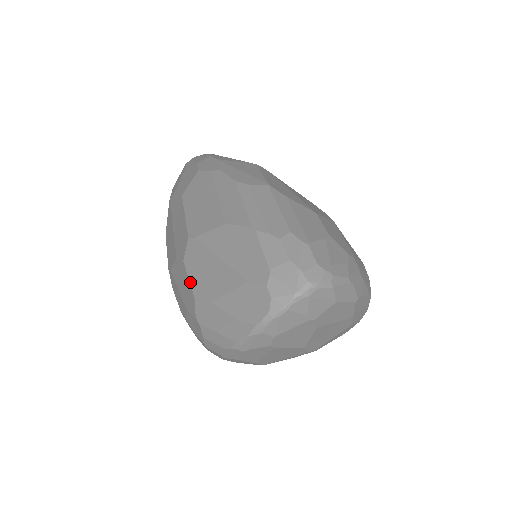
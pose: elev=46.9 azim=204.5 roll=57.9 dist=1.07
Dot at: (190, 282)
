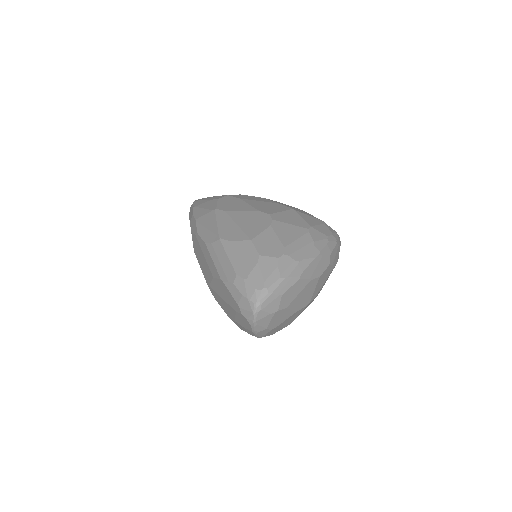
Dot at: occluded
